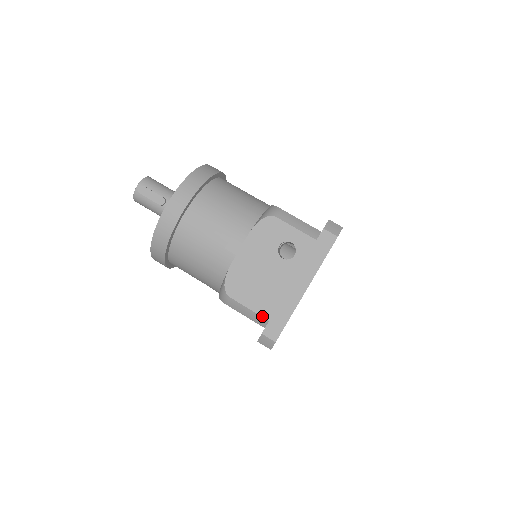
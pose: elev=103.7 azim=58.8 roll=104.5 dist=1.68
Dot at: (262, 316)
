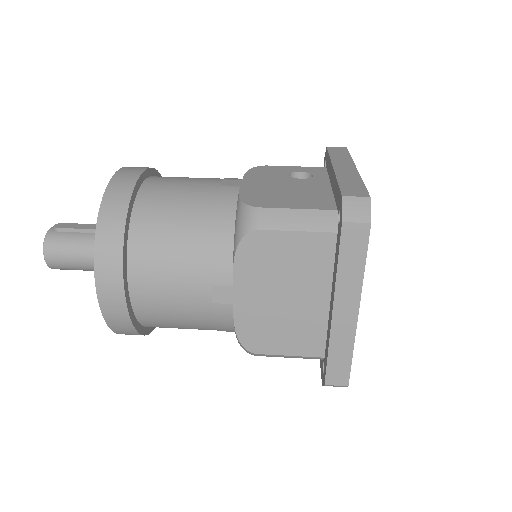
Dot at: (323, 209)
